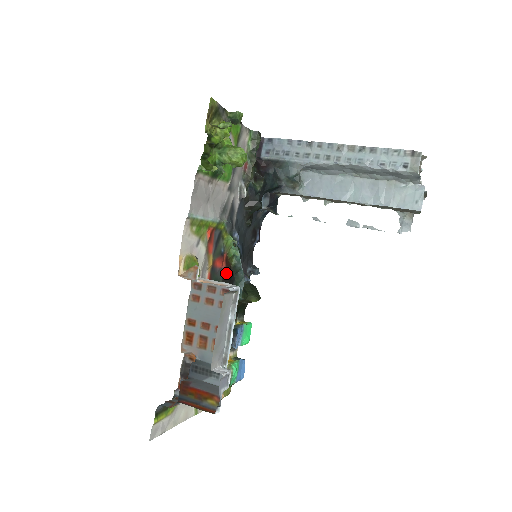
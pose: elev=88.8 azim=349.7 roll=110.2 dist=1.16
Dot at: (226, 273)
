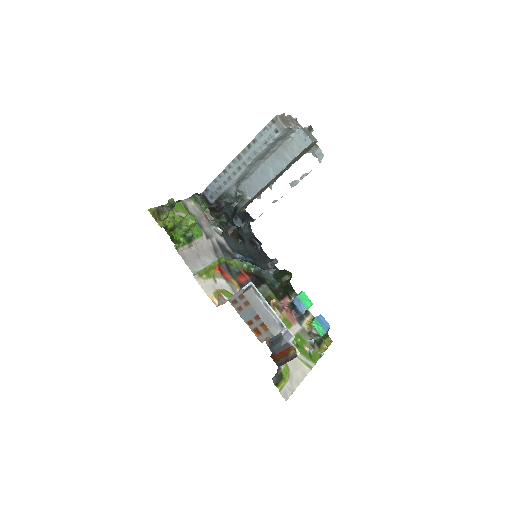
Dot at: (253, 280)
